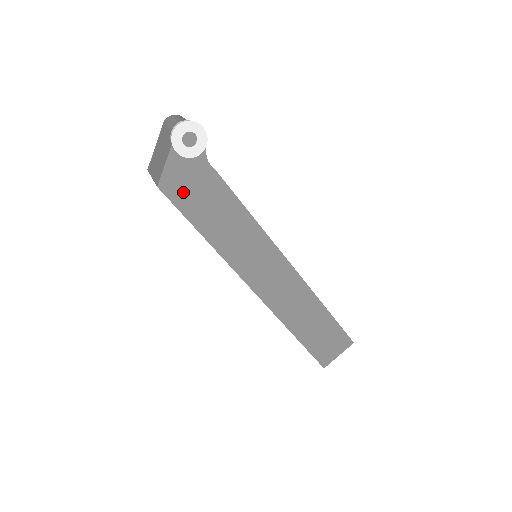
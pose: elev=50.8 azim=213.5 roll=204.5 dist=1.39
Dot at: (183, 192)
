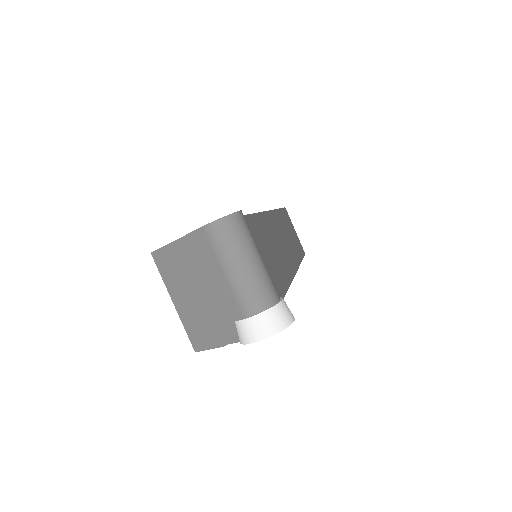
Dot at: occluded
